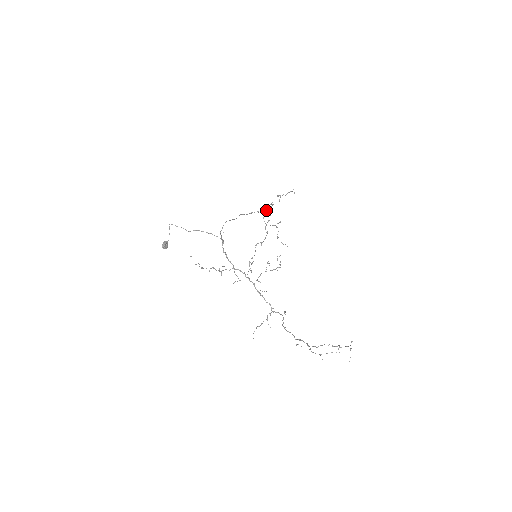
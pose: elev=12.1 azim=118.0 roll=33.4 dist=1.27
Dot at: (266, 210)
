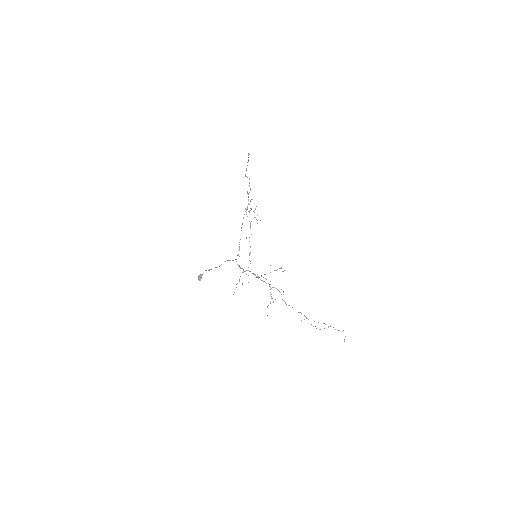
Dot at: occluded
